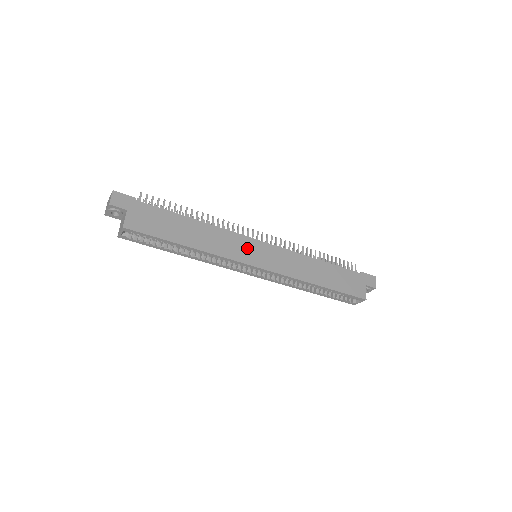
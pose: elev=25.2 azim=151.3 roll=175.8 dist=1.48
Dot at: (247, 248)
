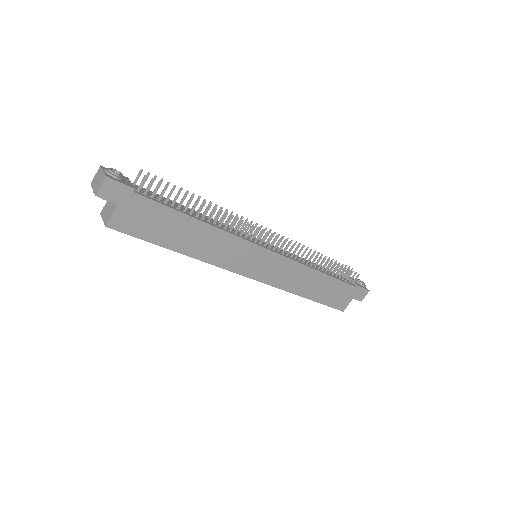
Dot at: (248, 257)
